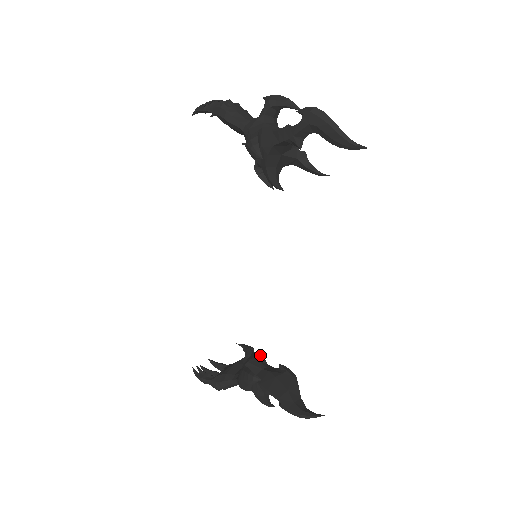
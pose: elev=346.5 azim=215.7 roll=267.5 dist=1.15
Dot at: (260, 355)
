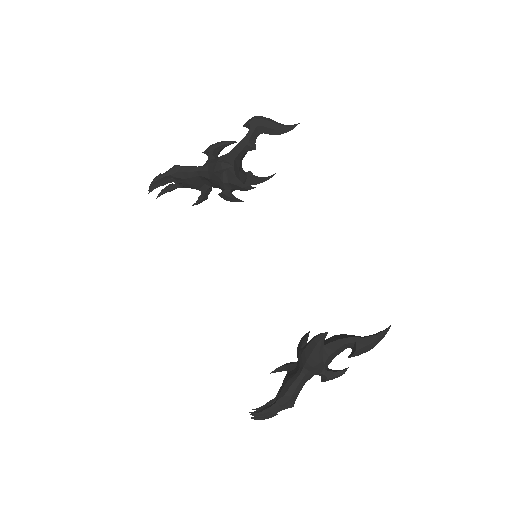
Dot at: (307, 334)
